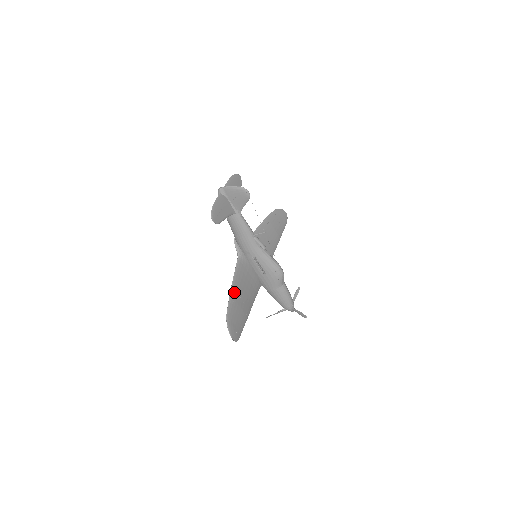
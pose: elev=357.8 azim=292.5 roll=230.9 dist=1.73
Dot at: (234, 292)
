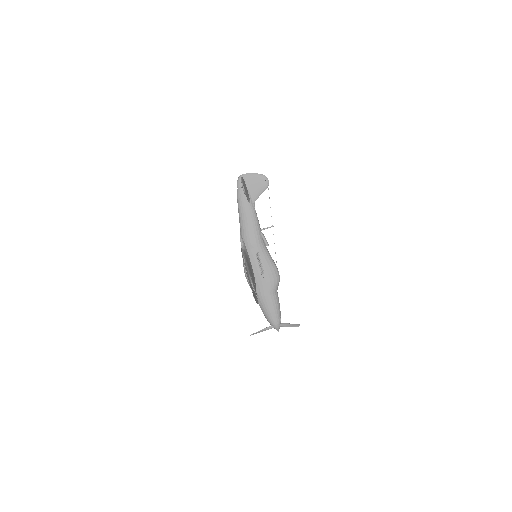
Dot at: occluded
